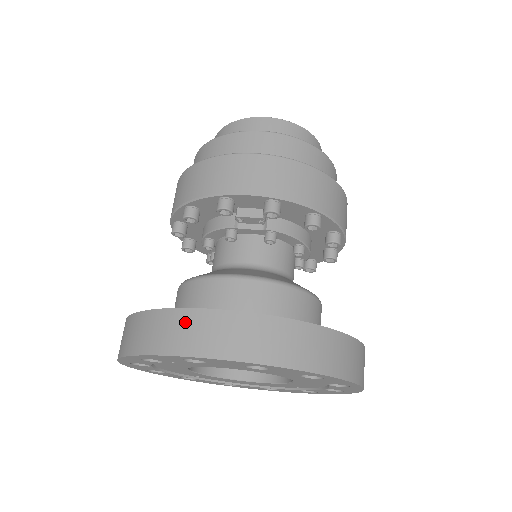
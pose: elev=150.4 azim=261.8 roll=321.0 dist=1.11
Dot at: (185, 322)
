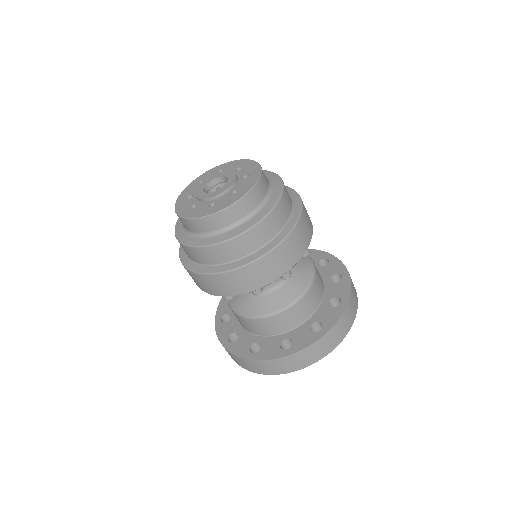
Dot at: (289, 361)
